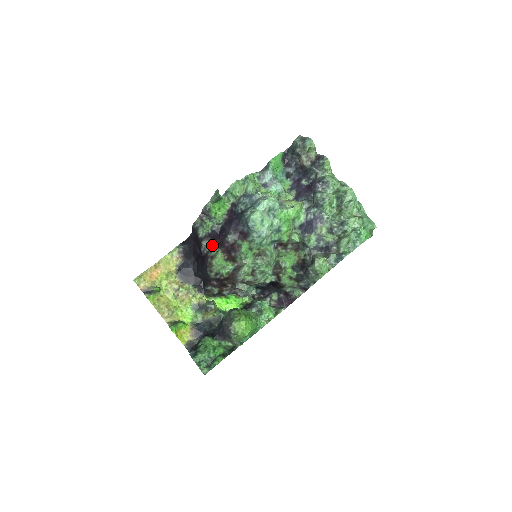
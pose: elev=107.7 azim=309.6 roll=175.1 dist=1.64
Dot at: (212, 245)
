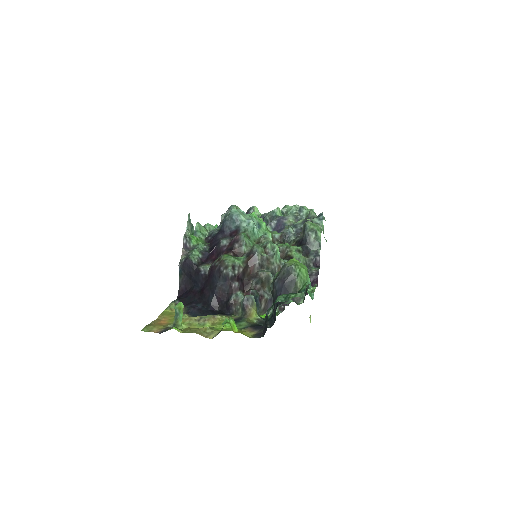
Dot at: (210, 264)
